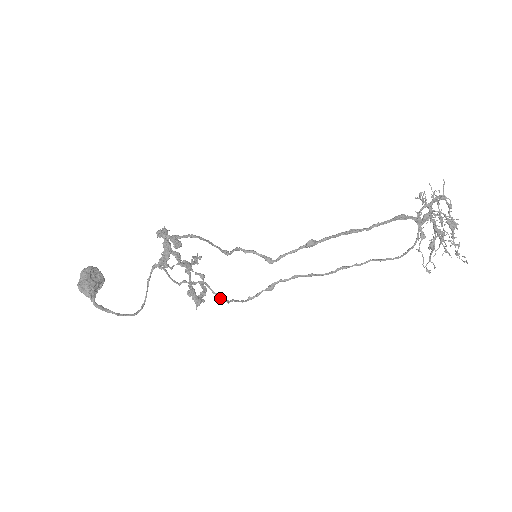
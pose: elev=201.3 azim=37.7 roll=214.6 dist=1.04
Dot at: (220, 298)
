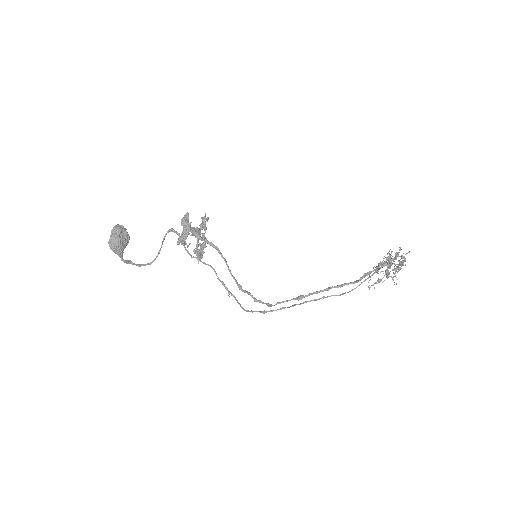
Dot at: occluded
